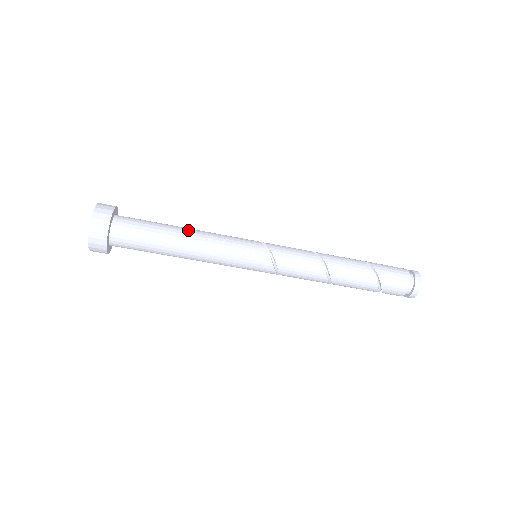
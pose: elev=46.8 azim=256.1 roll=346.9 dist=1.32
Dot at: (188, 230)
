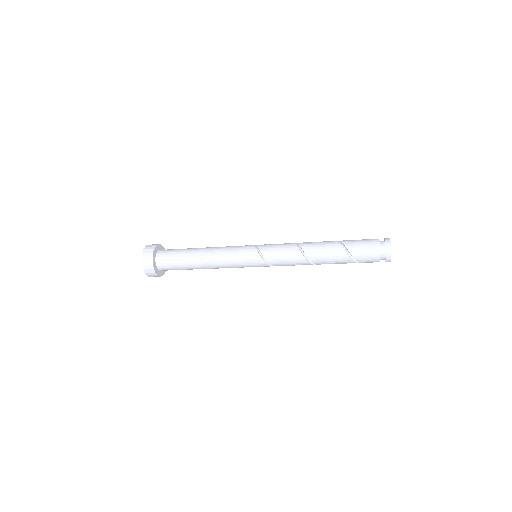
Dot at: (203, 251)
